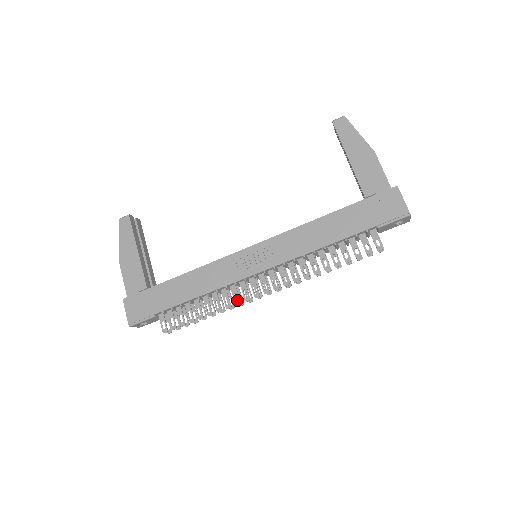
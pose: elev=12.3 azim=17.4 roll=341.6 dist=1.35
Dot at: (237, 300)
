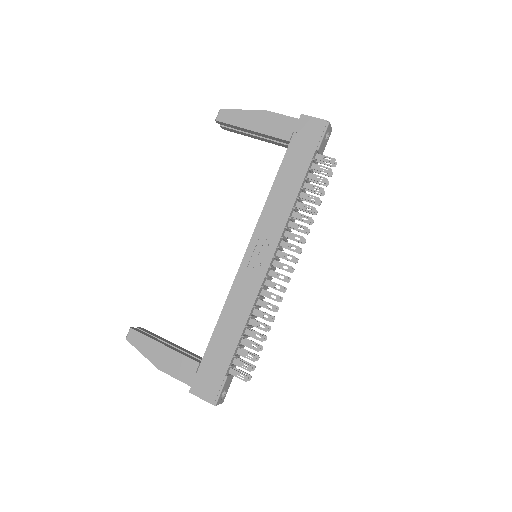
Dot at: occluded
